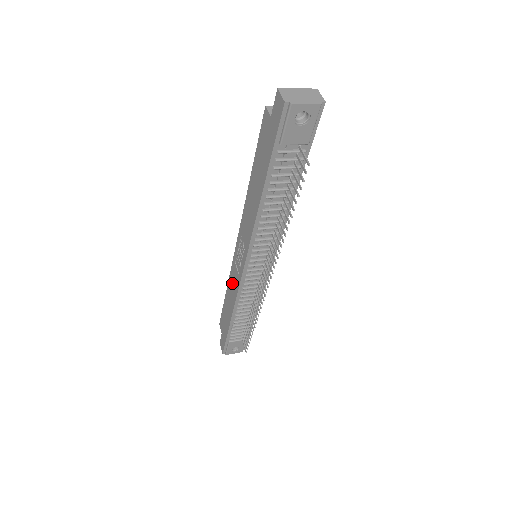
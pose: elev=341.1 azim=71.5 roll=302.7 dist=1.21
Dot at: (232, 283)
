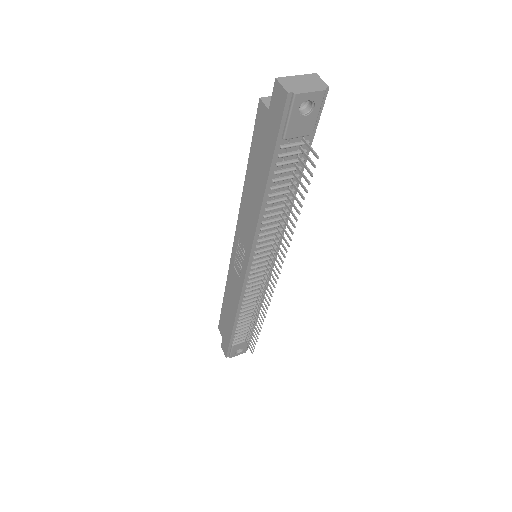
Dot at: (231, 287)
